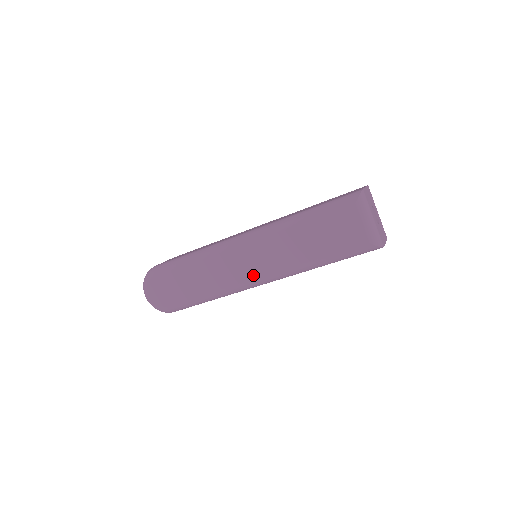
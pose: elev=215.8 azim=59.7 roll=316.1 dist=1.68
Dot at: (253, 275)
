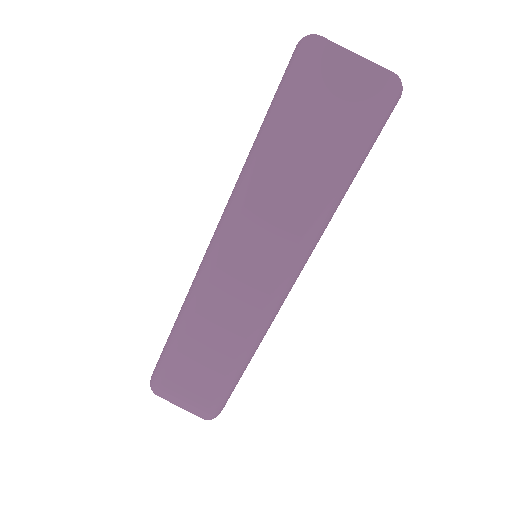
Dot at: occluded
